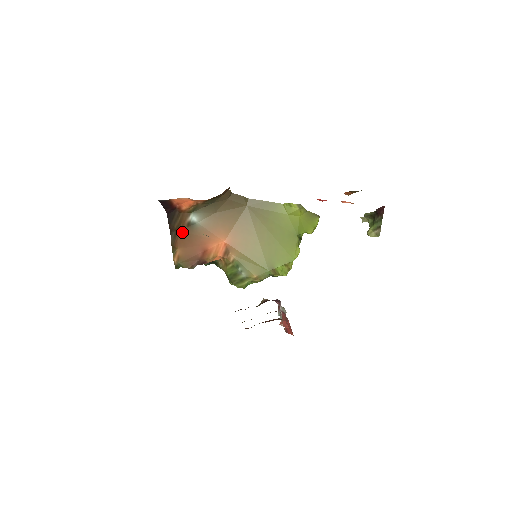
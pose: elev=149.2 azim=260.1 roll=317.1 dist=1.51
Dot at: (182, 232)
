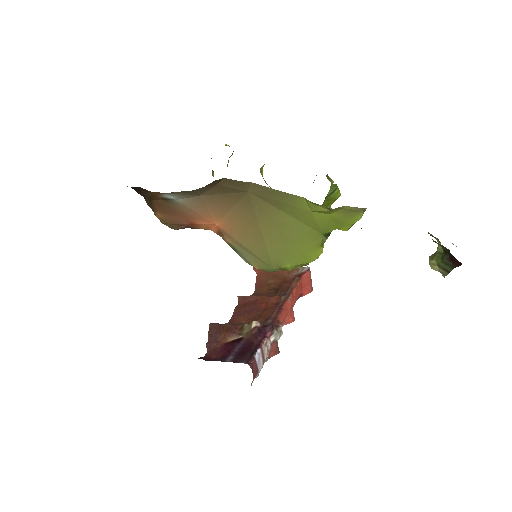
Dot at: (158, 202)
